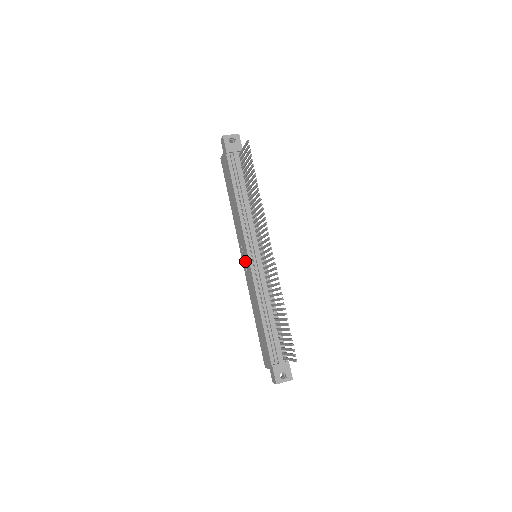
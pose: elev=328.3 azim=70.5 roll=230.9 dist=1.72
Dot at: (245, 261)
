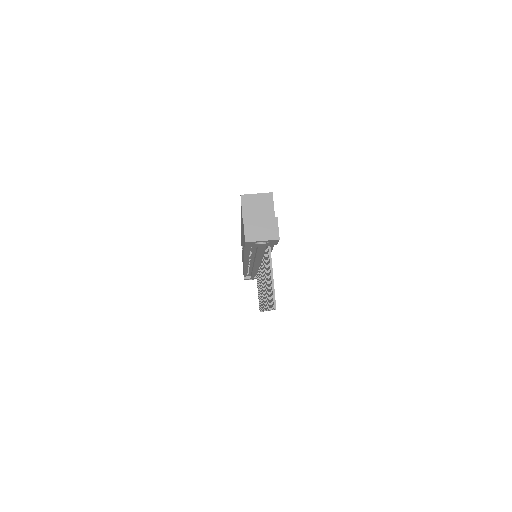
Dot at: occluded
